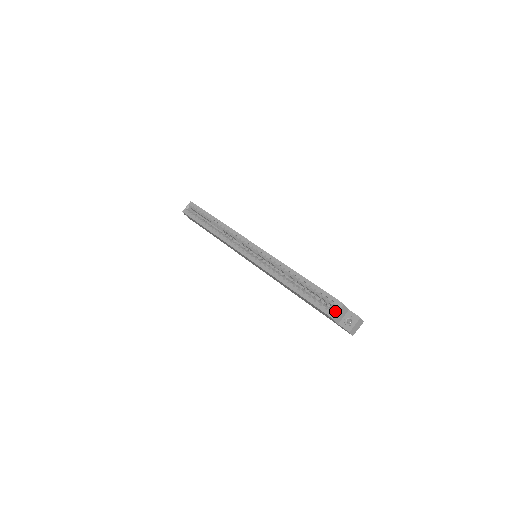
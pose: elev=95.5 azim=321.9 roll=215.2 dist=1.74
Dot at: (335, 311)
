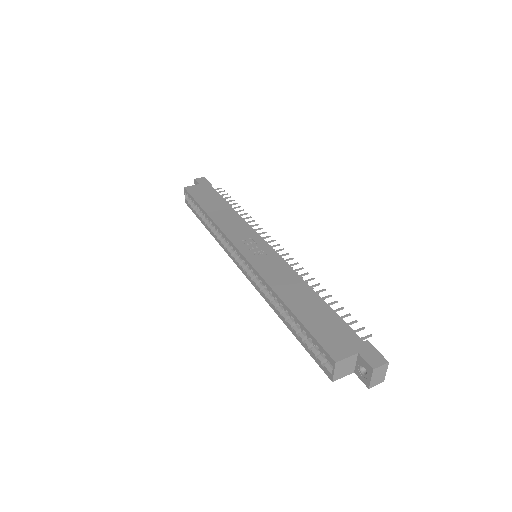
Dot at: (331, 371)
